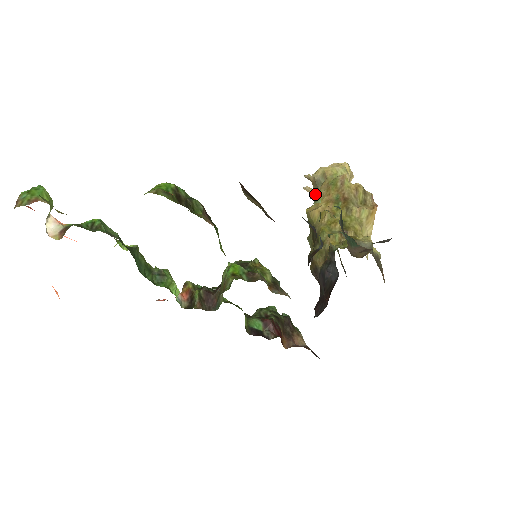
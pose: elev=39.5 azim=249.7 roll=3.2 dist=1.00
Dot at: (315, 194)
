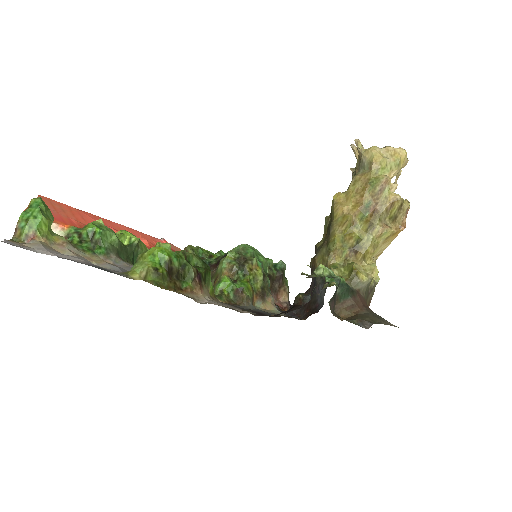
Dot at: occluded
